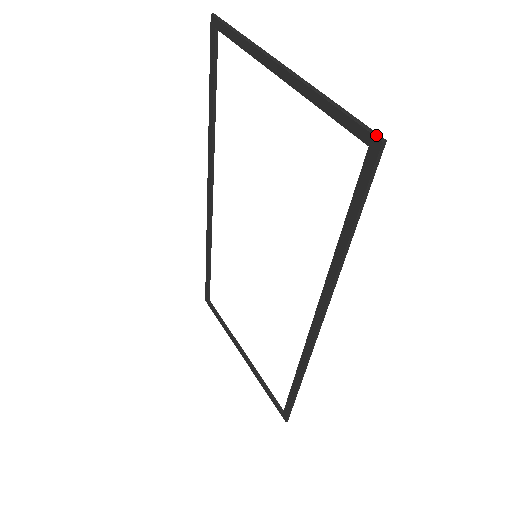
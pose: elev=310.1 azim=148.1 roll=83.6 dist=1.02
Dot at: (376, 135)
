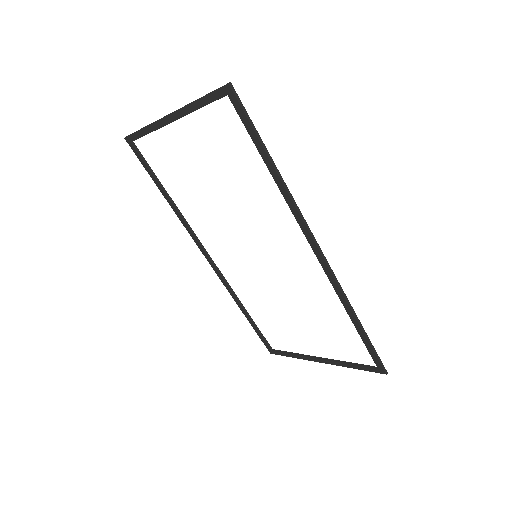
Dot at: (224, 85)
